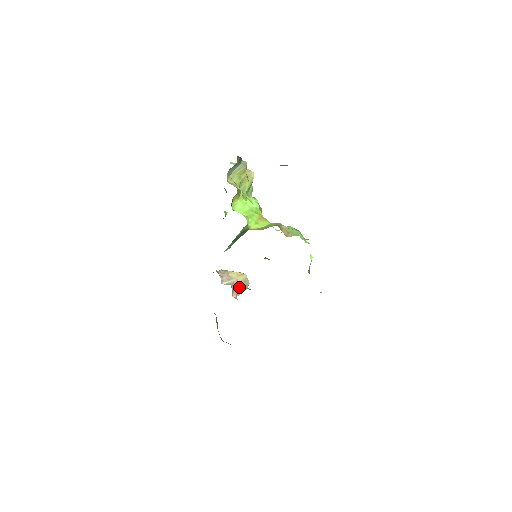
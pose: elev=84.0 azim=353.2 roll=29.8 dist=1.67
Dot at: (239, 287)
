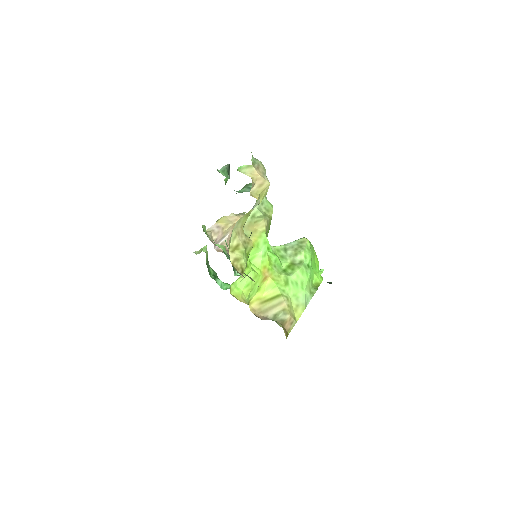
Dot at: occluded
